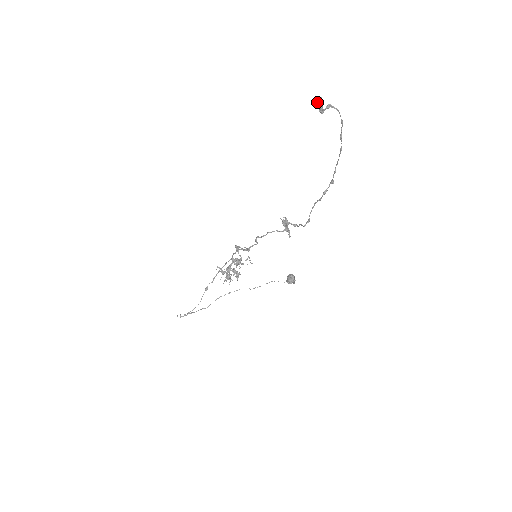
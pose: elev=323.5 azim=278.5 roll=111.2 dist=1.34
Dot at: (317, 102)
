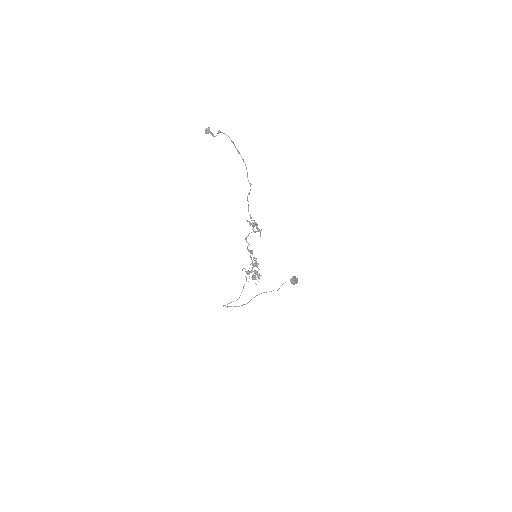
Dot at: (205, 130)
